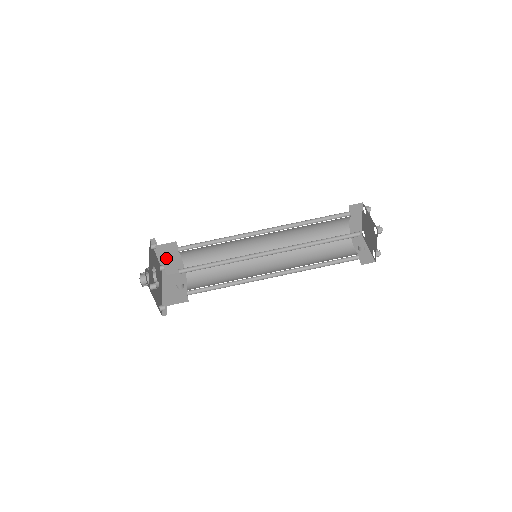
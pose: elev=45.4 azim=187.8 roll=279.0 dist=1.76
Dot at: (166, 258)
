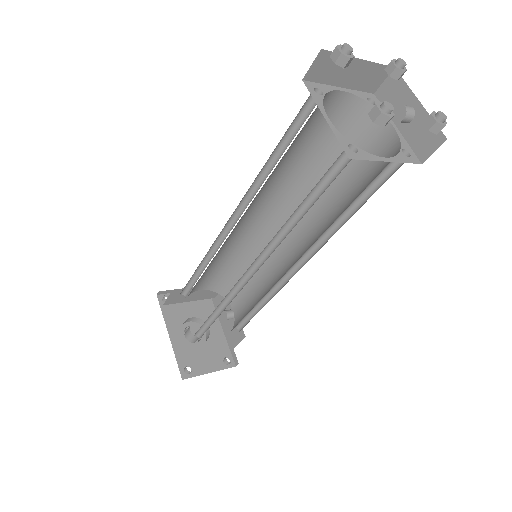
Dot at: (190, 298)
